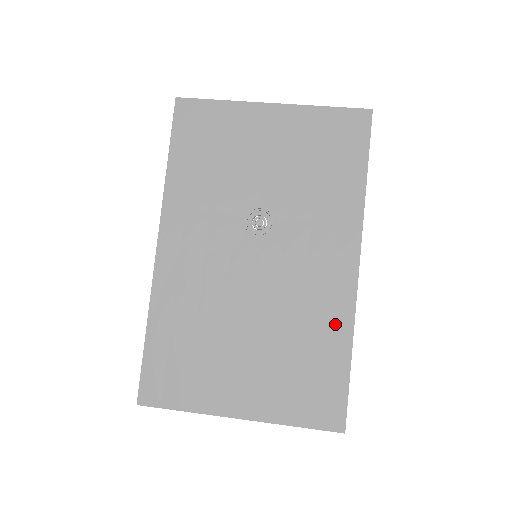
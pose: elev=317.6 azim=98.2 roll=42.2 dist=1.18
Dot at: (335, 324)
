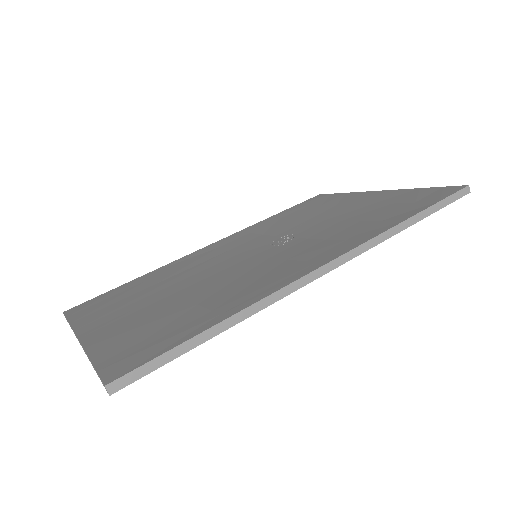
Dot at: (244, 297)
